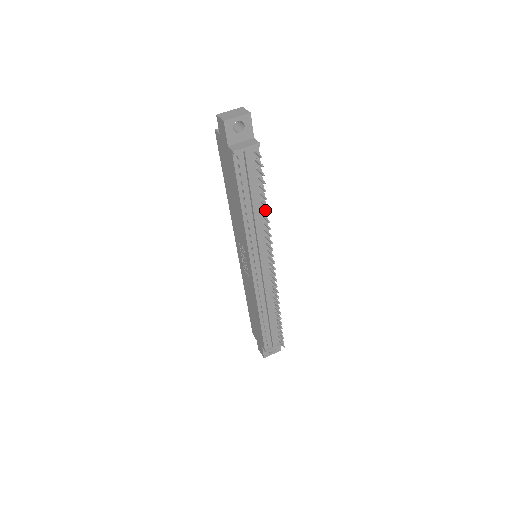
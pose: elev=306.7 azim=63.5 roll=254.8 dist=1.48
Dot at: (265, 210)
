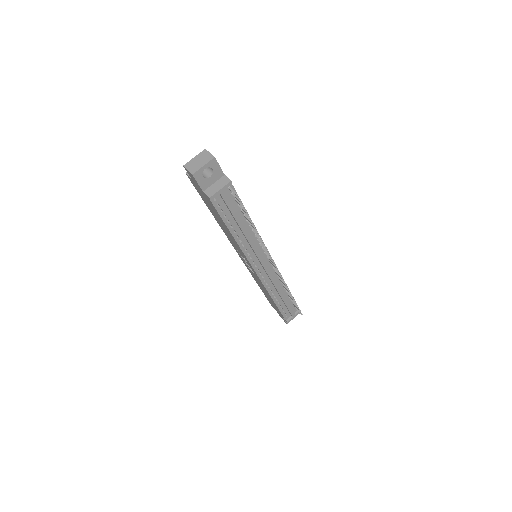
Dot at: (253, 228)
